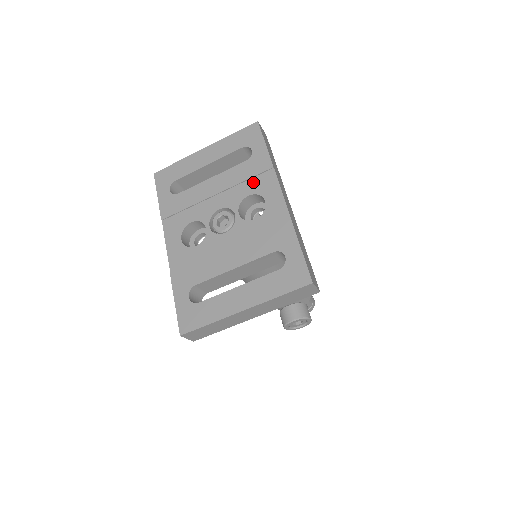
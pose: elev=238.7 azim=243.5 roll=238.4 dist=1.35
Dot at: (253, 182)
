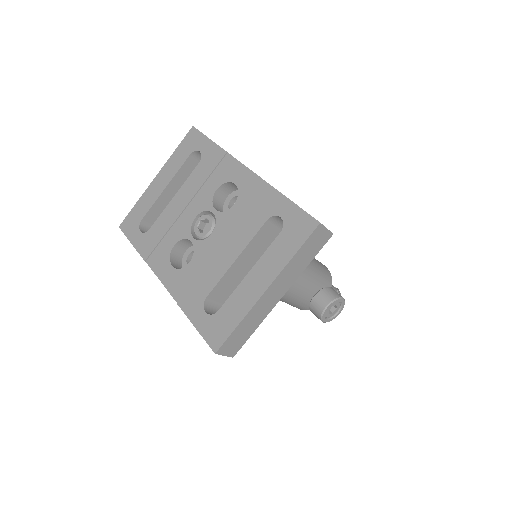
Dot at: (215, 176)
